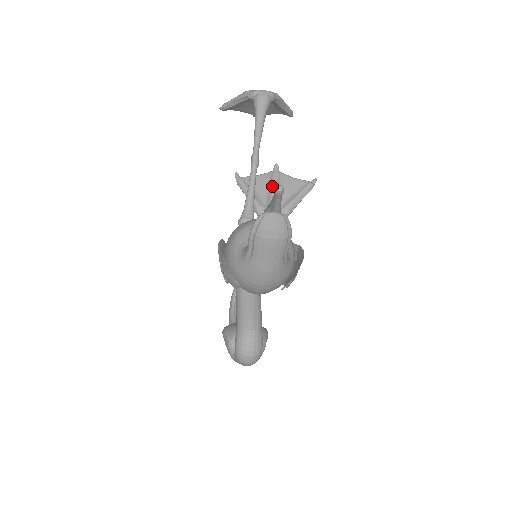
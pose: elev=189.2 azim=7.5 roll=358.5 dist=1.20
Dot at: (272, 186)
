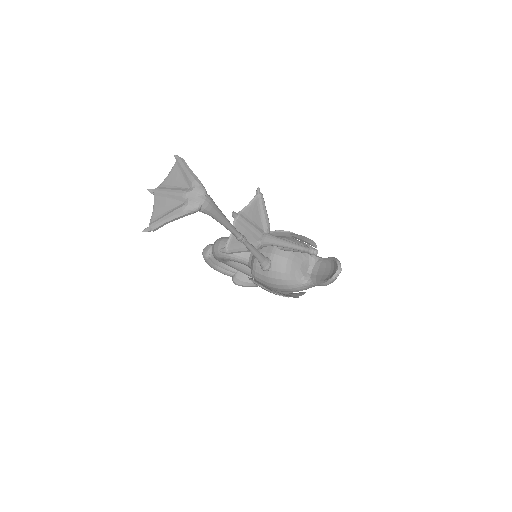
Dot at: (249, 229)
